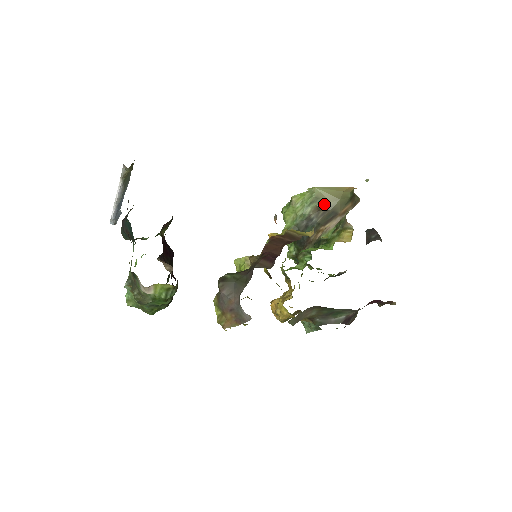
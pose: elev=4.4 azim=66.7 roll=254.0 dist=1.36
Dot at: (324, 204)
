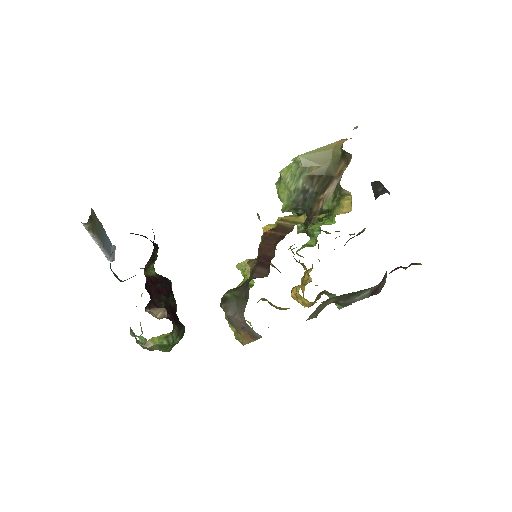
Dot at: (315, 171)
